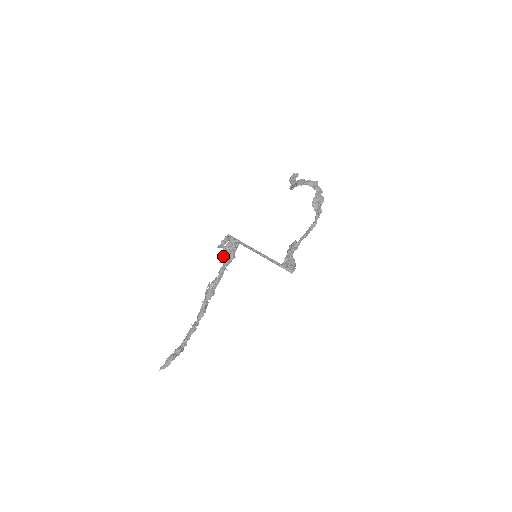
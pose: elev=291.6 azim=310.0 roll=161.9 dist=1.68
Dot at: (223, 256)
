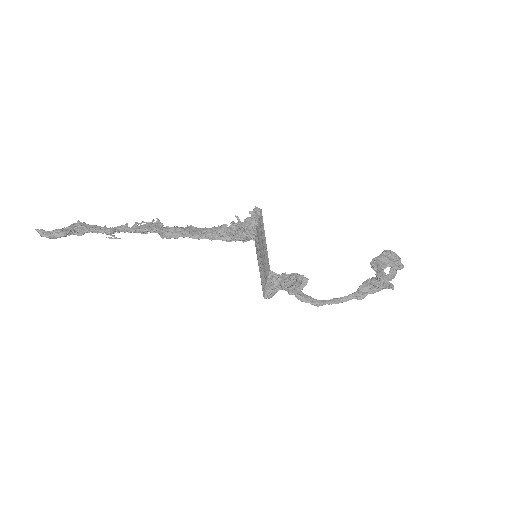
Dot at: (225, 229)
